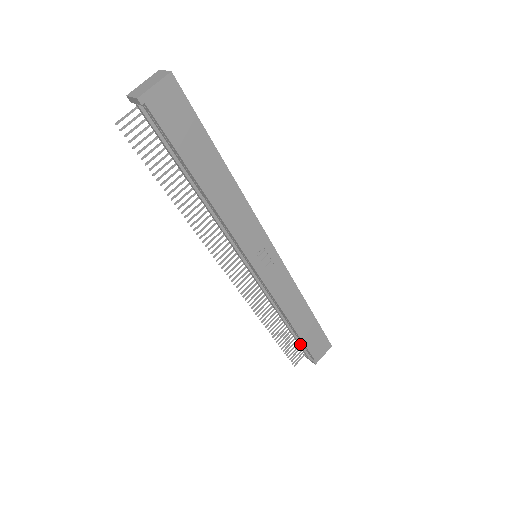
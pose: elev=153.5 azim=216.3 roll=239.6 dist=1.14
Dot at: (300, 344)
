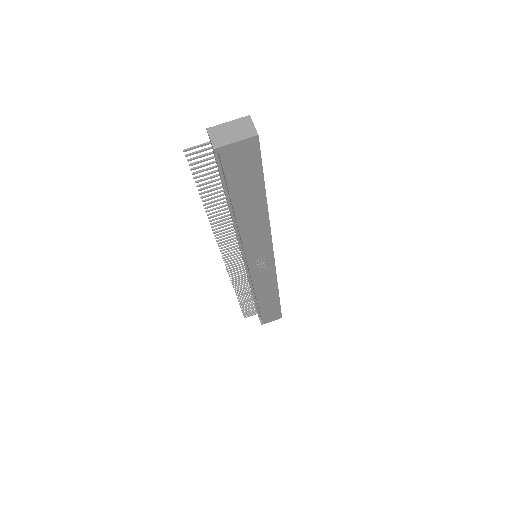
Dot at: (257, 310)
